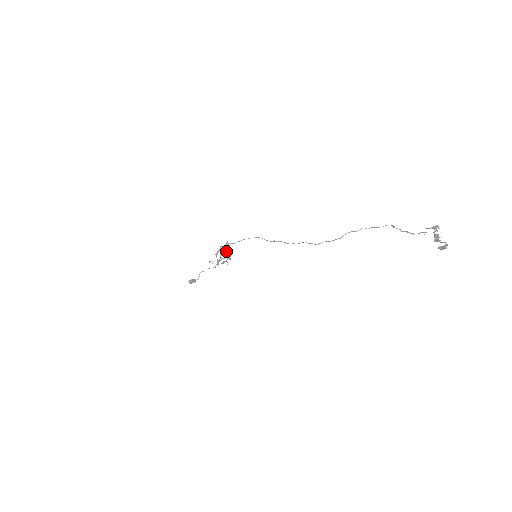
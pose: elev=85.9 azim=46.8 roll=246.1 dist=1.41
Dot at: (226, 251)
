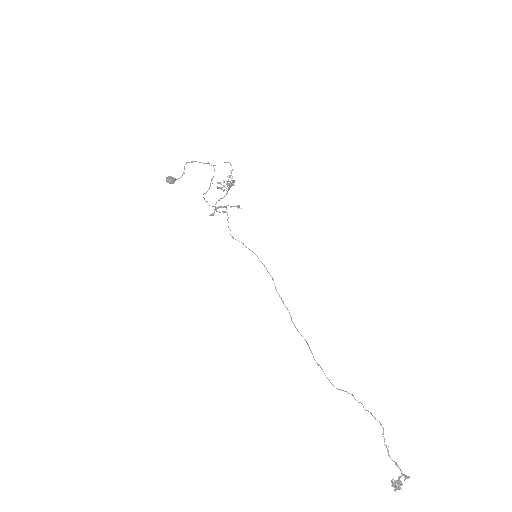
Dot at: (231, 185)
